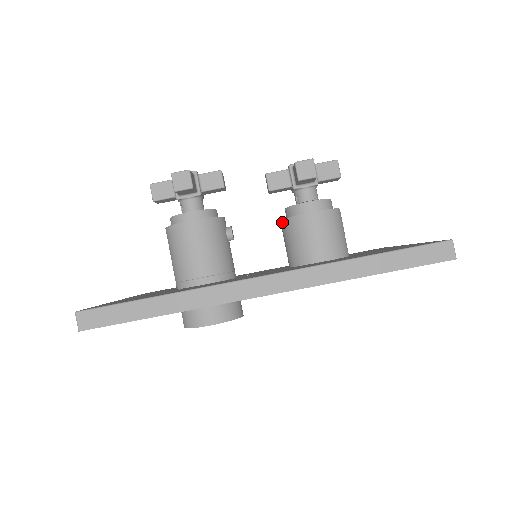
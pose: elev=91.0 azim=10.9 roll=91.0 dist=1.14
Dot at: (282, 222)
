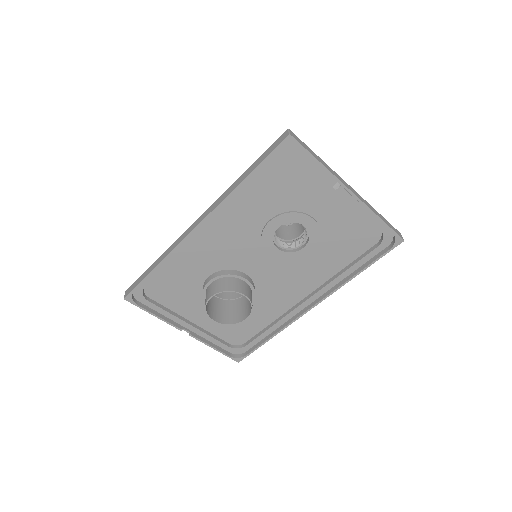
Dot at: occluded
